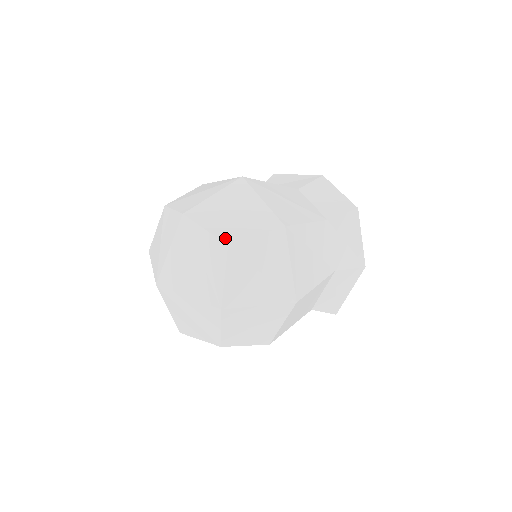
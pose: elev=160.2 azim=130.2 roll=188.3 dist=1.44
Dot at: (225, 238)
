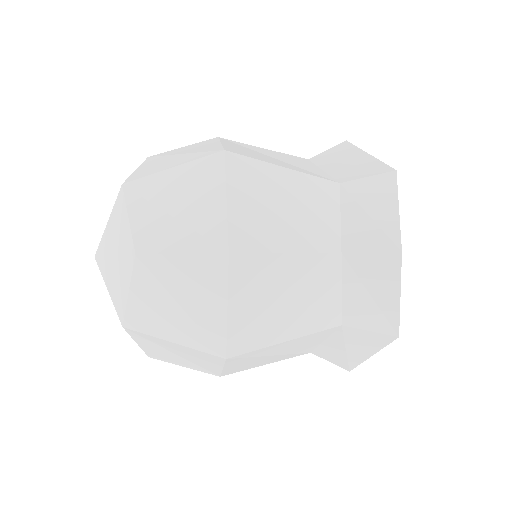
Dot at: occluded
